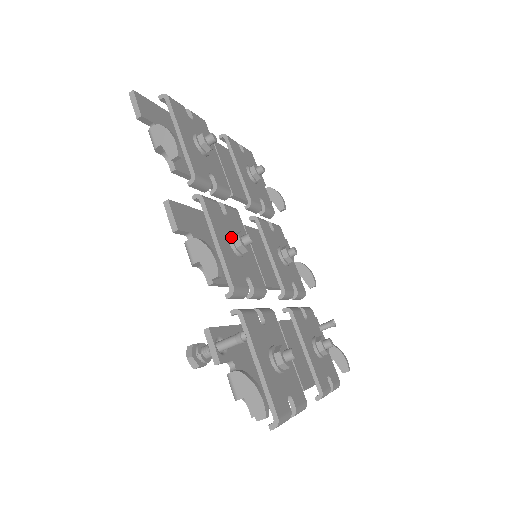
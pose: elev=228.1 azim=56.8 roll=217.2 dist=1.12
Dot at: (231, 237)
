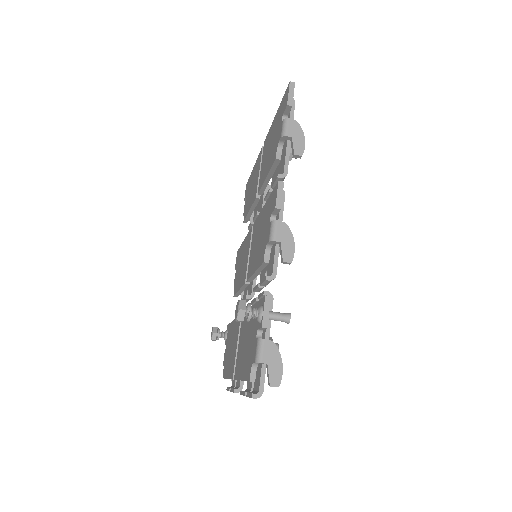
Dot at: occluded
